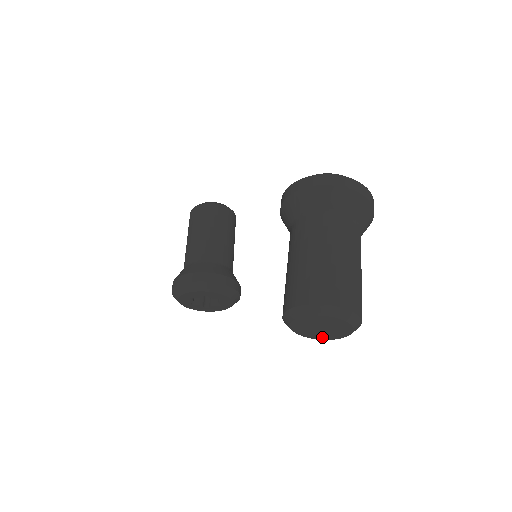
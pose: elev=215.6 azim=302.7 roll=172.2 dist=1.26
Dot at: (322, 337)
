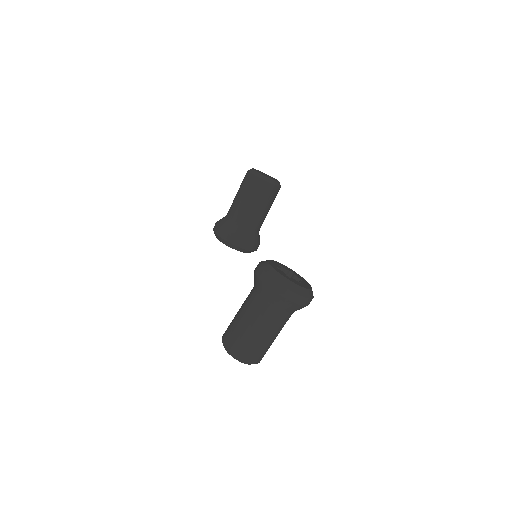
Dot at: occluded
